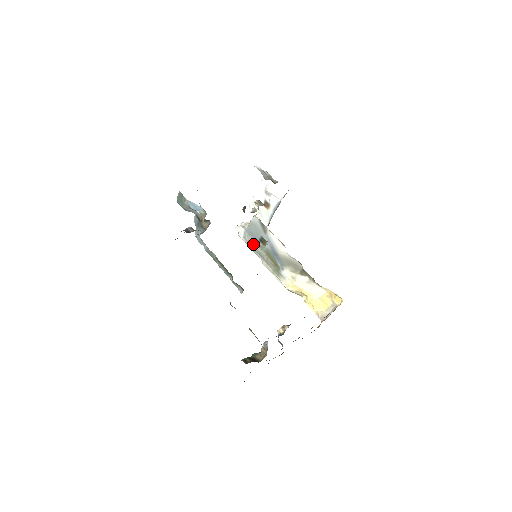
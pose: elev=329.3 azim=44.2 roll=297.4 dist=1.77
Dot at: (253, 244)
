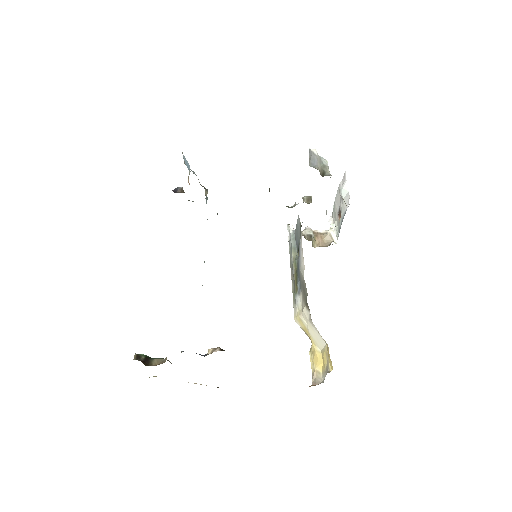
Dot at: (291, 252)
